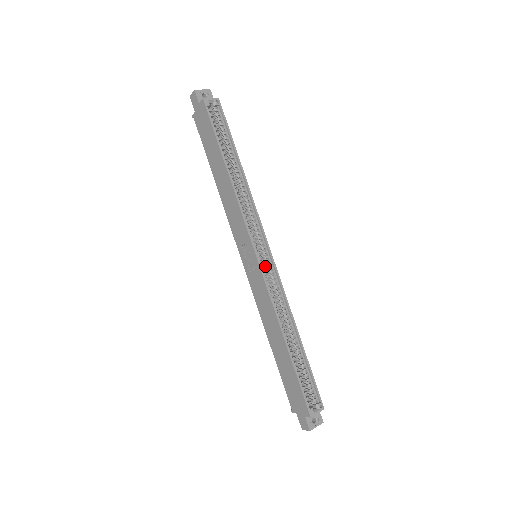
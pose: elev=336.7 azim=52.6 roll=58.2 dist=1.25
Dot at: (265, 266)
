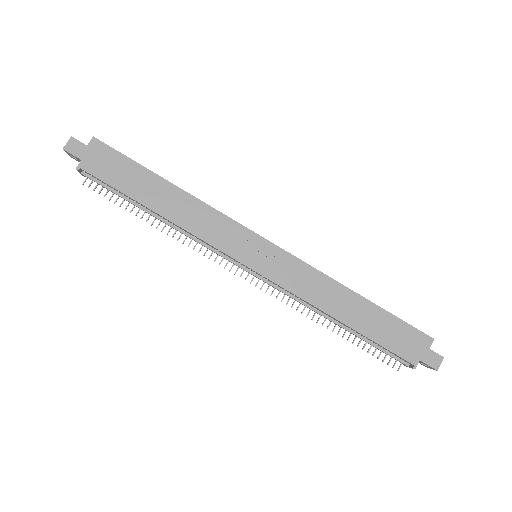
Dot at: occluded
